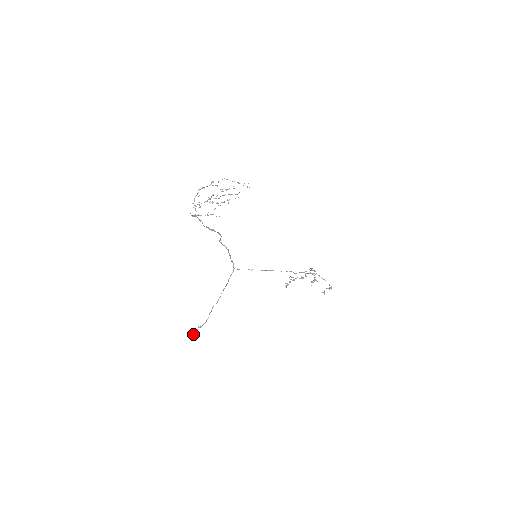
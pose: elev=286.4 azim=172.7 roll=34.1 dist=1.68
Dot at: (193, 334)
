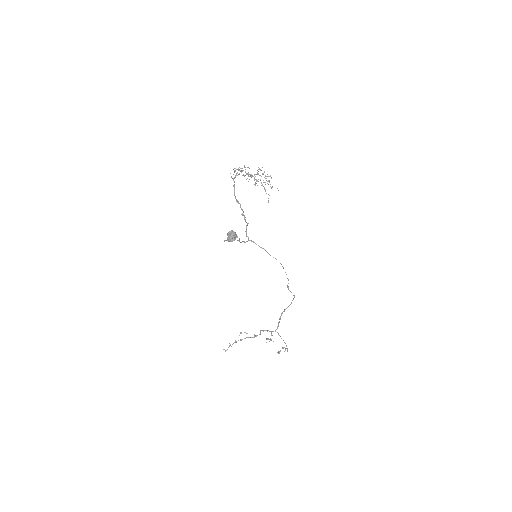
Dot at: (233, 232)
